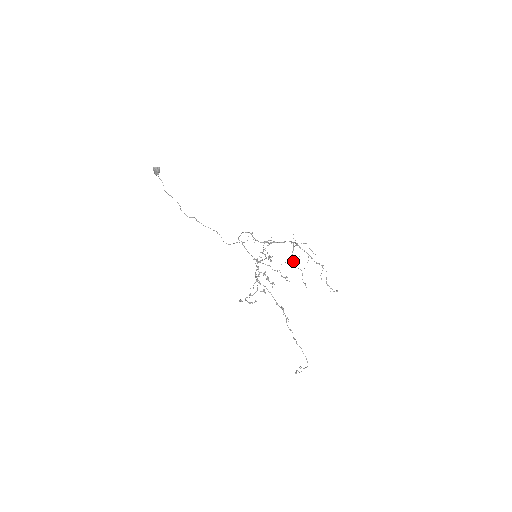
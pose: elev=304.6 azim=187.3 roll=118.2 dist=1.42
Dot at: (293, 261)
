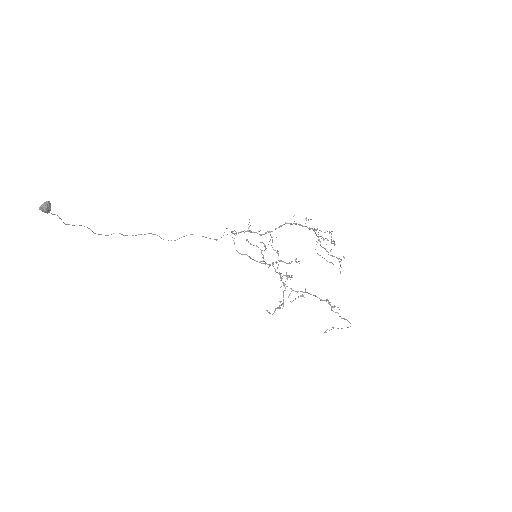
Dot at: (328, 254)
